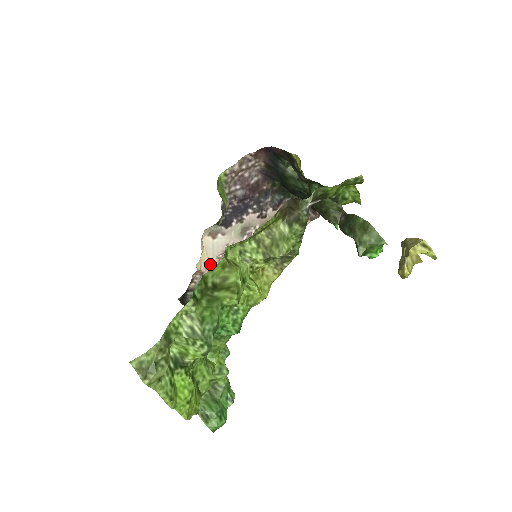
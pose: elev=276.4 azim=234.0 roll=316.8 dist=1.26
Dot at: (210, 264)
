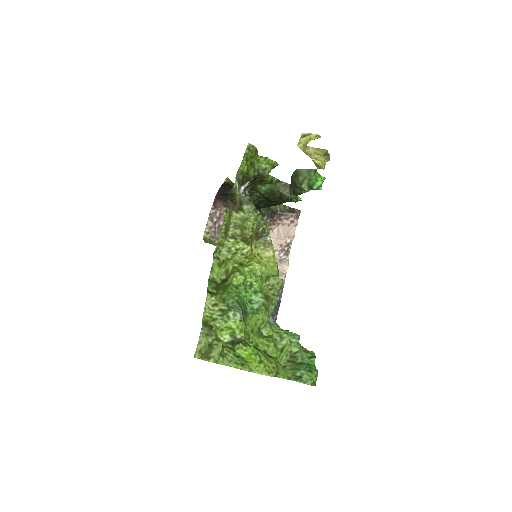
Dot at: occluded
